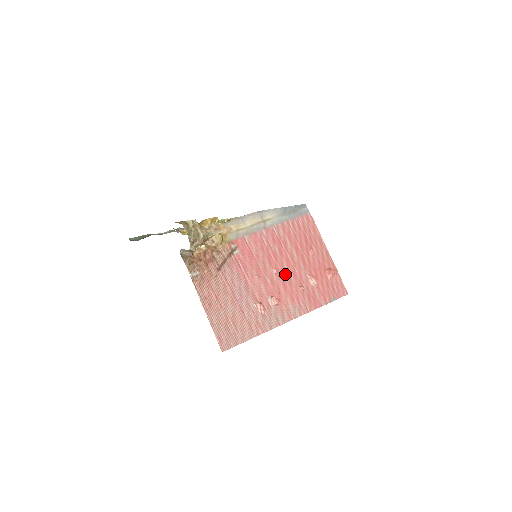
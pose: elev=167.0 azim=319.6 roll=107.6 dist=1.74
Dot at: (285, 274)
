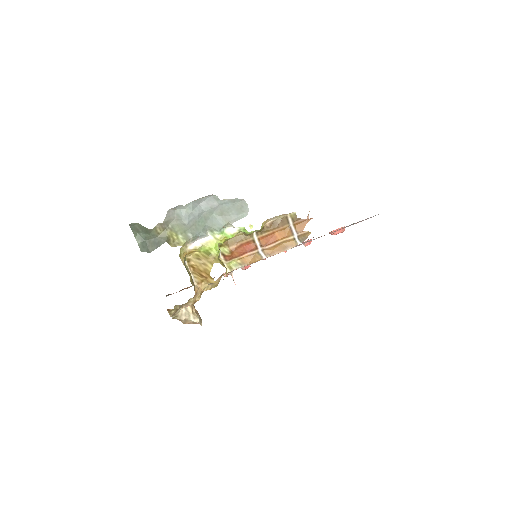
Dot at: occluded
